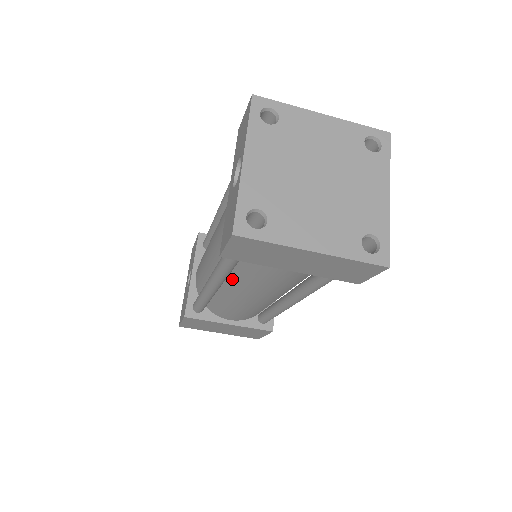
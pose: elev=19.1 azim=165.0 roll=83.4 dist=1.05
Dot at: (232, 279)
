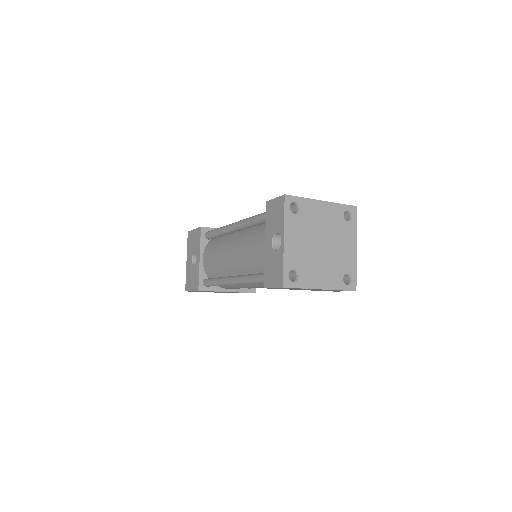
Dot at: occluded
